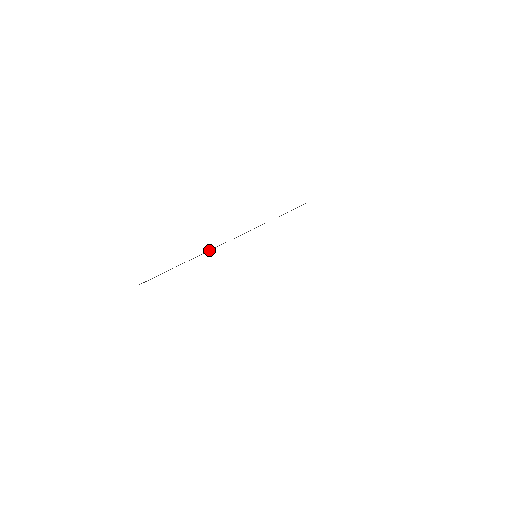
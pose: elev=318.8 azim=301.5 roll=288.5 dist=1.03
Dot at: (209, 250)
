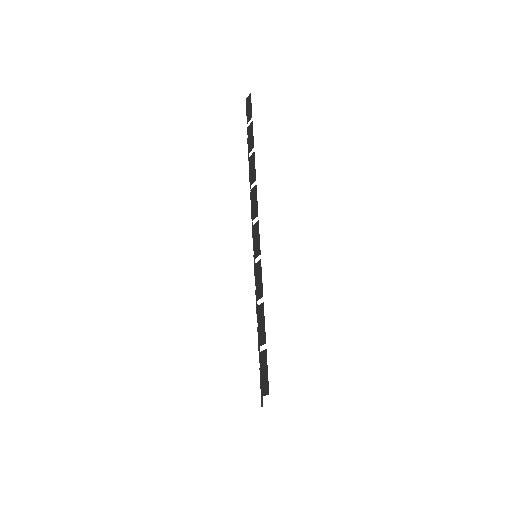
Dot at: occluded
